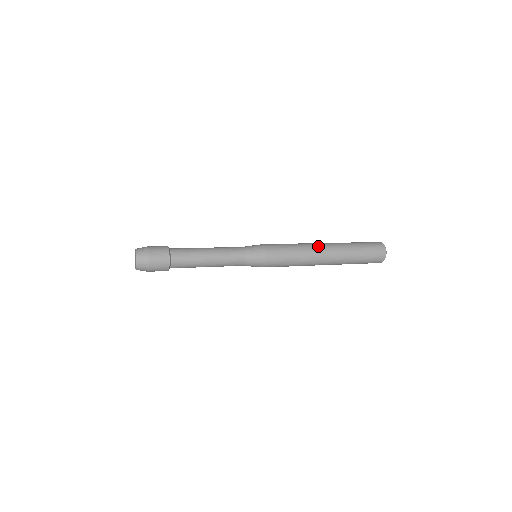
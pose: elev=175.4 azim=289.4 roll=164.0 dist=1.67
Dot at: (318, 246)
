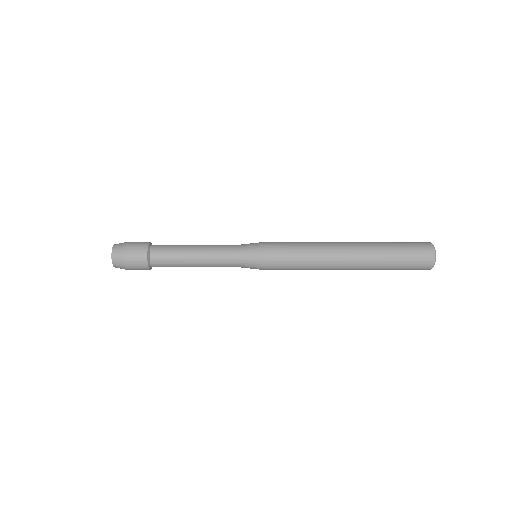
Dot at: (334, 242)
